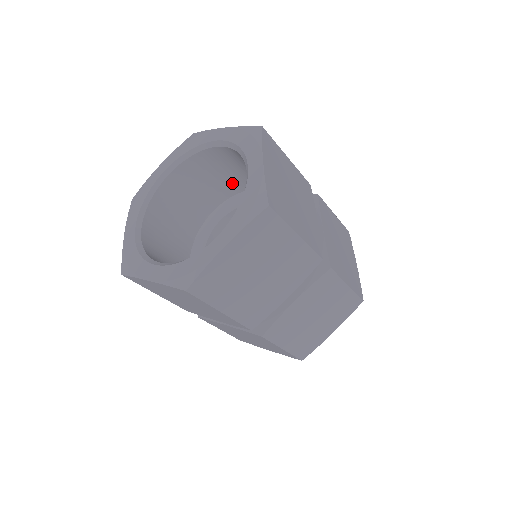
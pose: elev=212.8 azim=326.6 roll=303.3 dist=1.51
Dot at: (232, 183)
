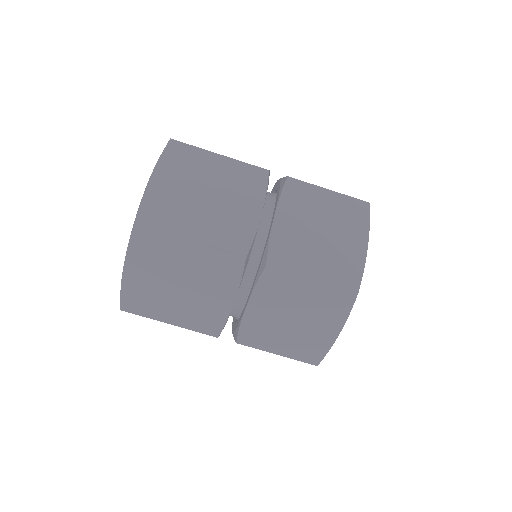
Dot at: occluded
